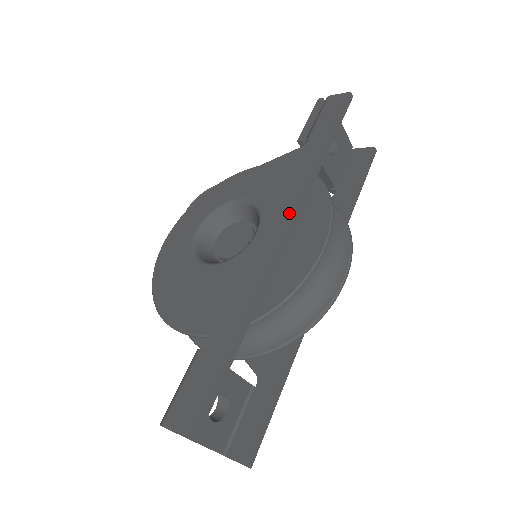
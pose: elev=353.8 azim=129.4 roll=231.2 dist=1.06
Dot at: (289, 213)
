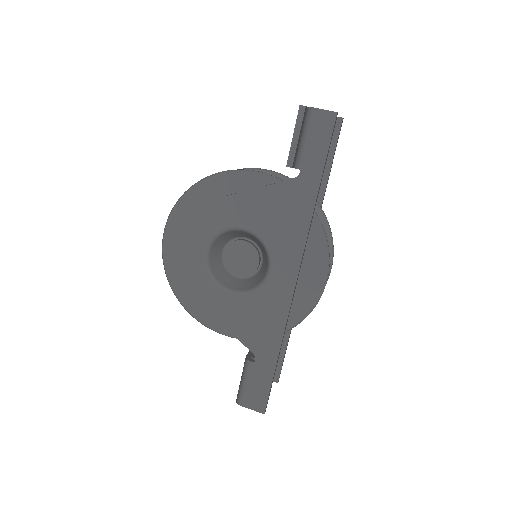
Dot at: (296, 259)
